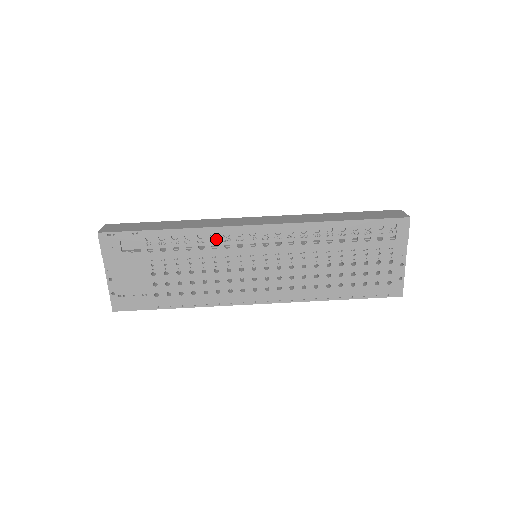
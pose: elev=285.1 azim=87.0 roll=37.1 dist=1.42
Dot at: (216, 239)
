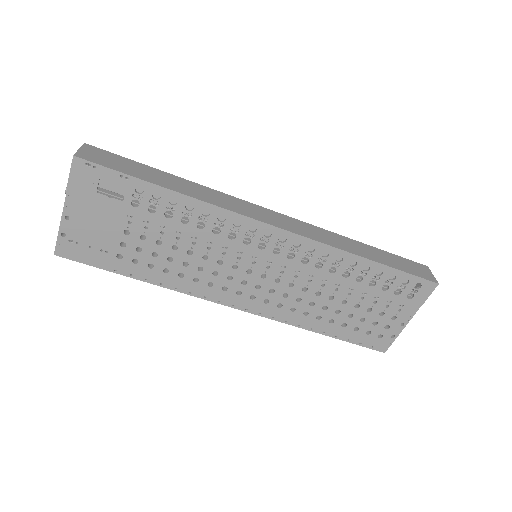
Dot at: (218, 217)
